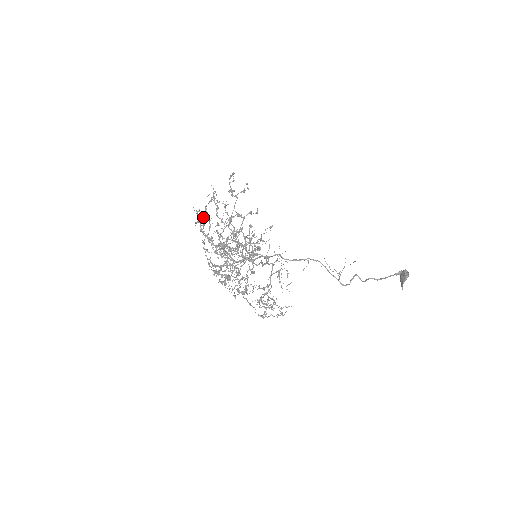
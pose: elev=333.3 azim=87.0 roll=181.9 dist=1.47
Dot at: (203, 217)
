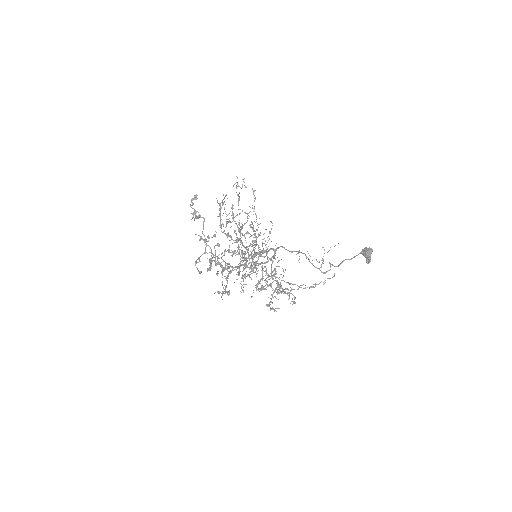
Dot at: (232, 206)
